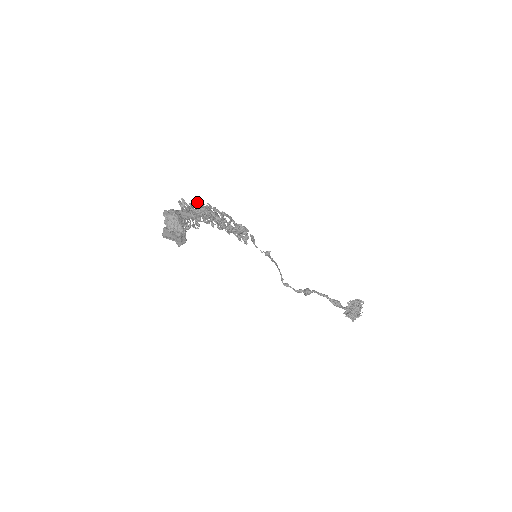
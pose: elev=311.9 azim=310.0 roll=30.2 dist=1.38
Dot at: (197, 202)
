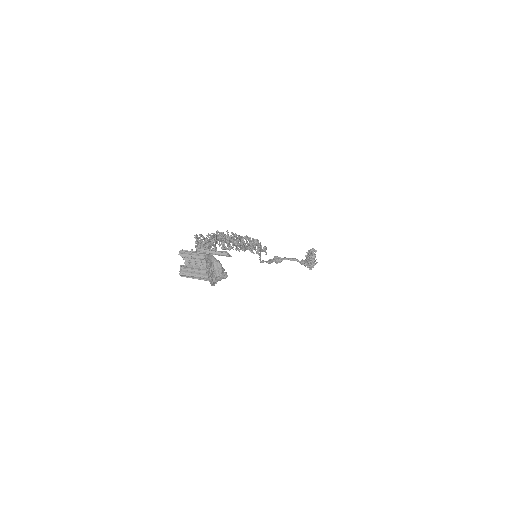
Dot at: (216, 233)
